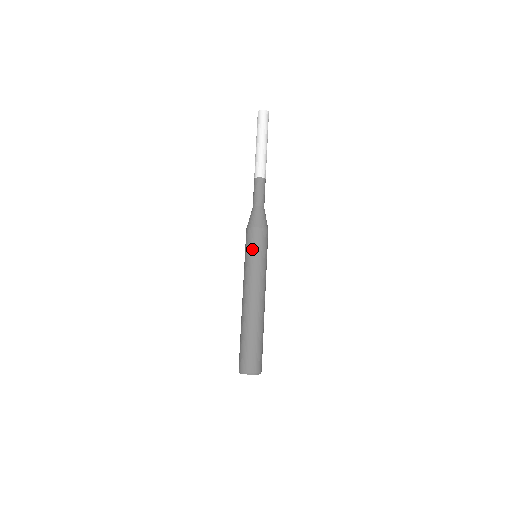
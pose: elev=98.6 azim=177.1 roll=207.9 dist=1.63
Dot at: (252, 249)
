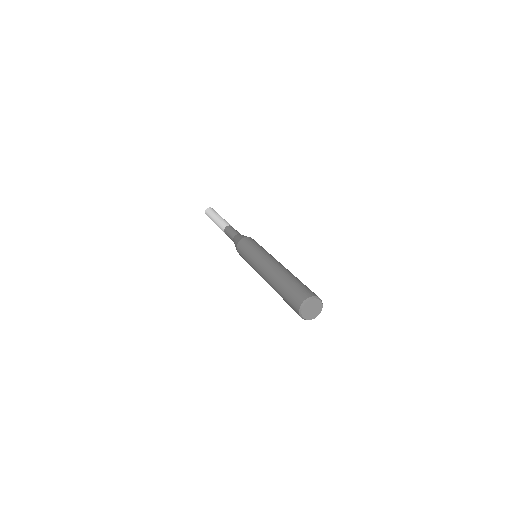
Dot at: (256, 244)
